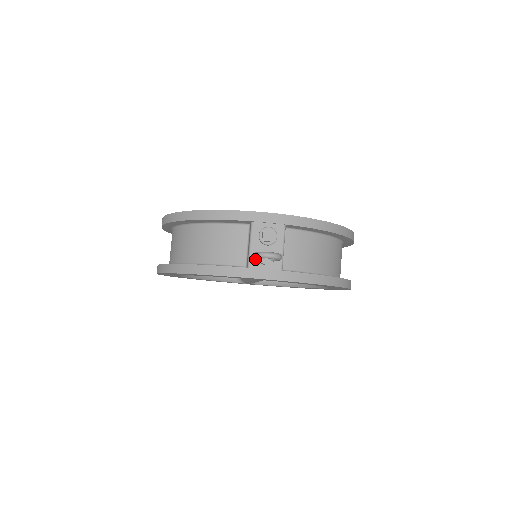
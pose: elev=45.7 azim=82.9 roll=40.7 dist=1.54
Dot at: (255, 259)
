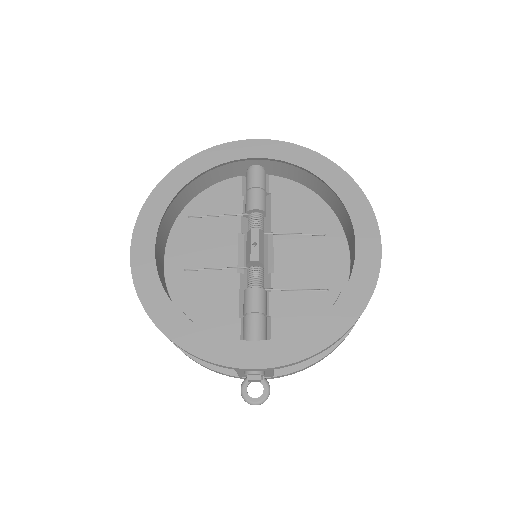
Dot at: (244, 375)
